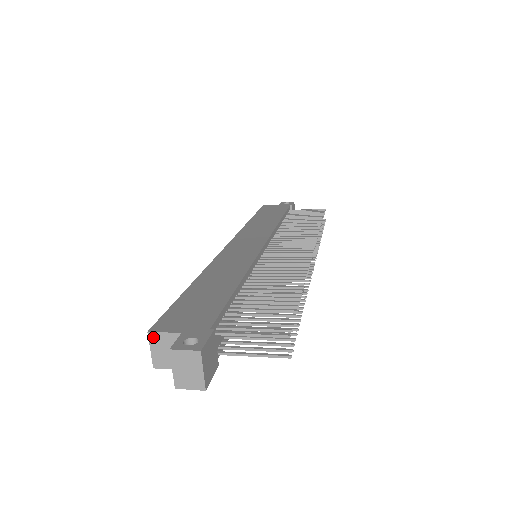
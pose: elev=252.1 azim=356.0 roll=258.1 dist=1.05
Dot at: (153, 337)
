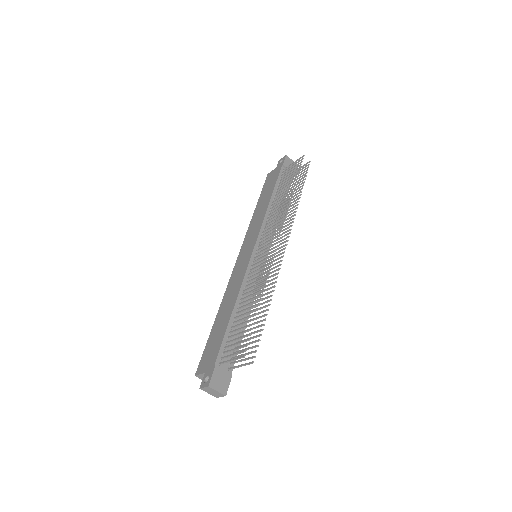
Dot at: (198, 377)
